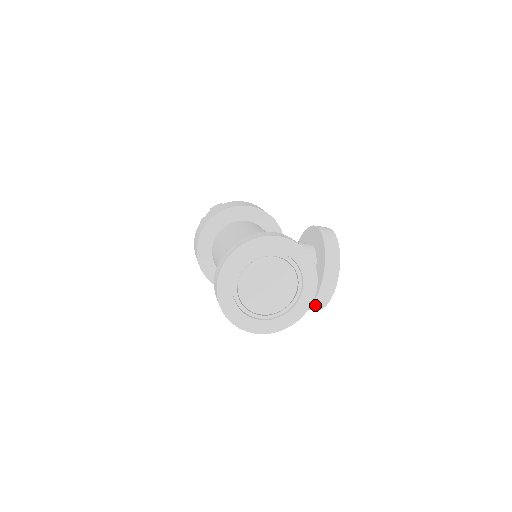
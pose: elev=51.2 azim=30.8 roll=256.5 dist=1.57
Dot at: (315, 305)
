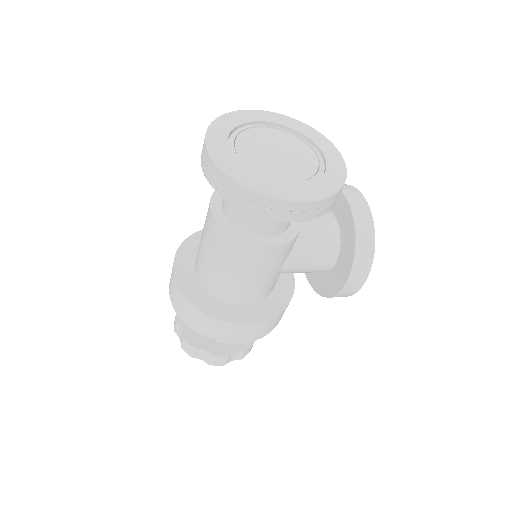
Dot at: (361, 241)
